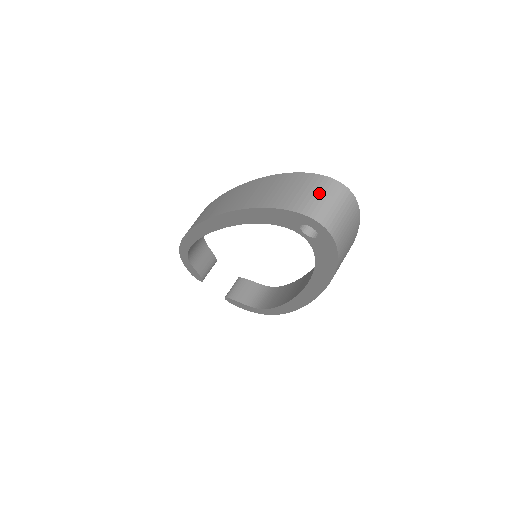
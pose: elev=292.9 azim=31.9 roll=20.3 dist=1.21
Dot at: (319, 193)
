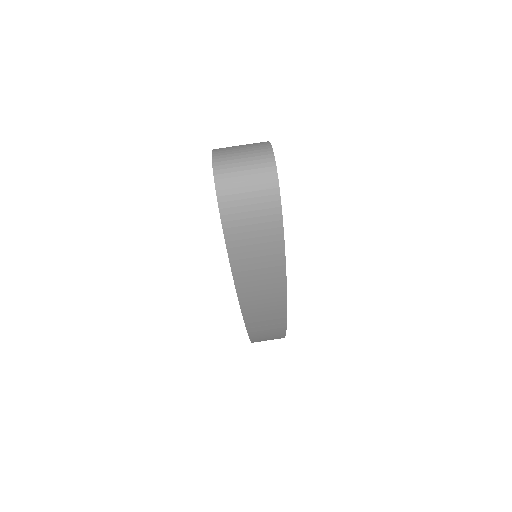
Dot at: (247, 154)
